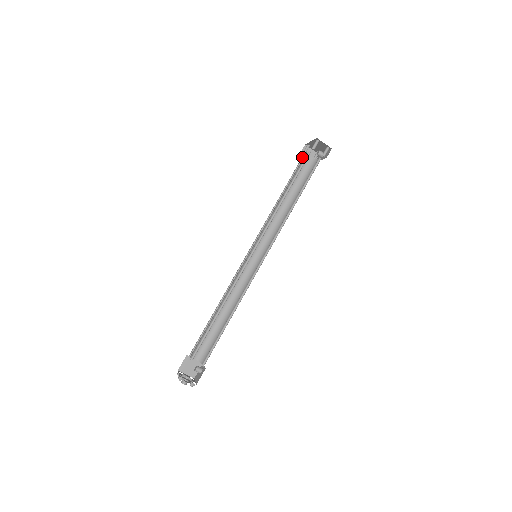
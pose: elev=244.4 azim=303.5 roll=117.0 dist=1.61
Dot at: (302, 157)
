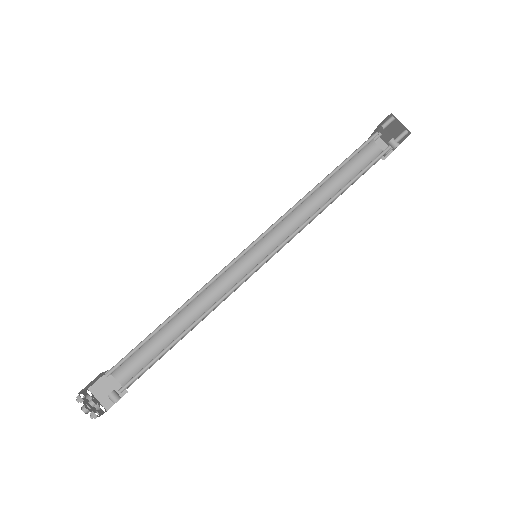
Dot at: occluded
